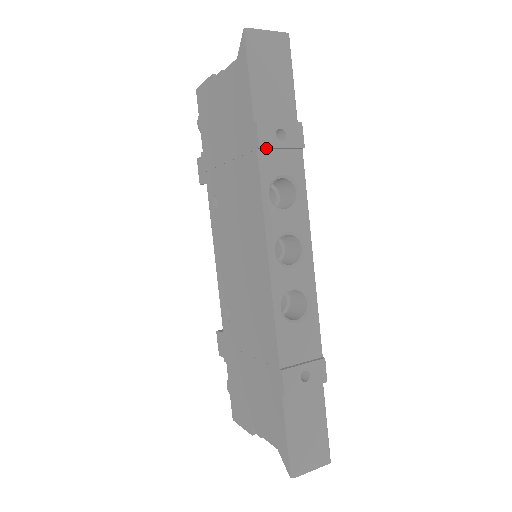
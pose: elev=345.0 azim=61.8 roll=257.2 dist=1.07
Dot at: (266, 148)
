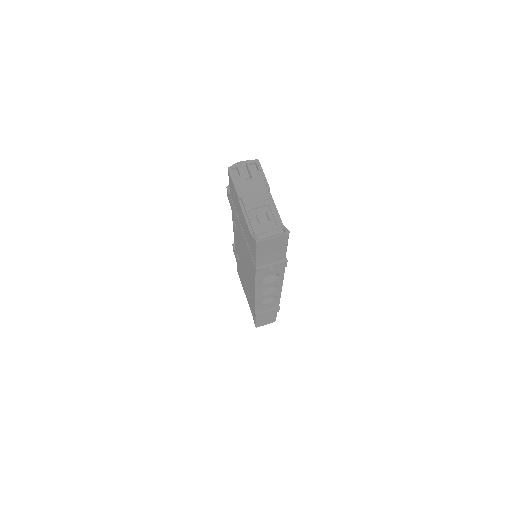
Dot at: (261, 273)
